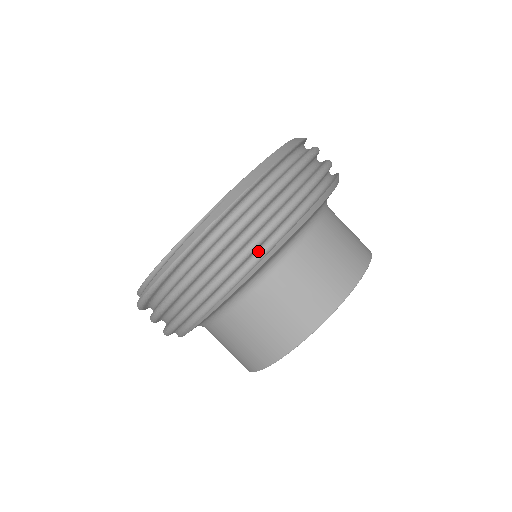
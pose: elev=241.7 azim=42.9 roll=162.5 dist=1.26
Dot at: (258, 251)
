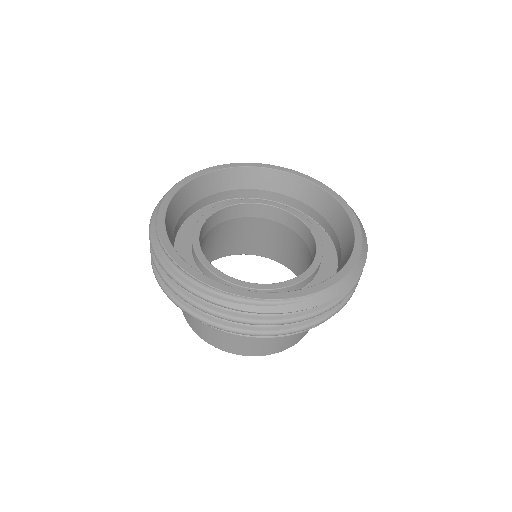
Dot at: occluded
